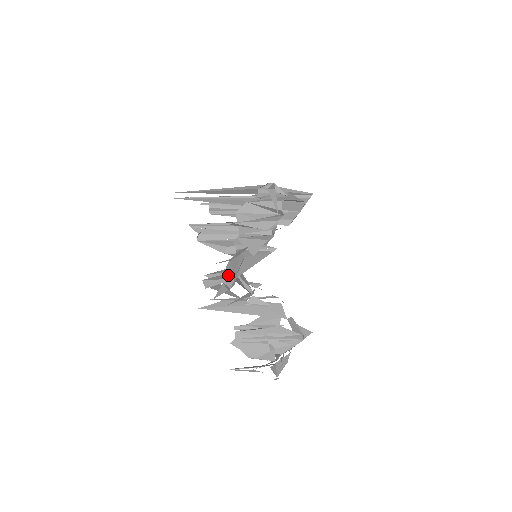
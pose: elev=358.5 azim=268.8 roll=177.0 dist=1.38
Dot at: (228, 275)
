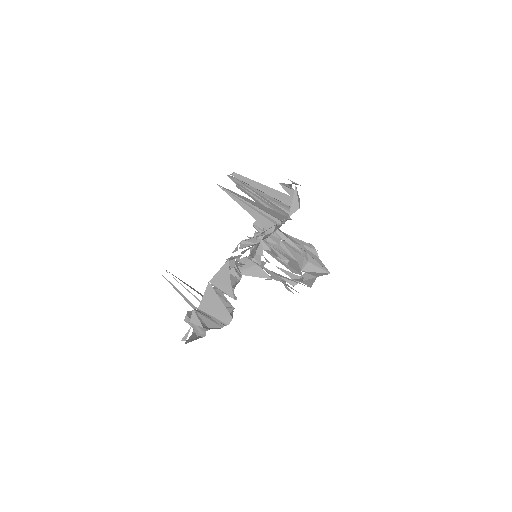
Dot at: occluded
